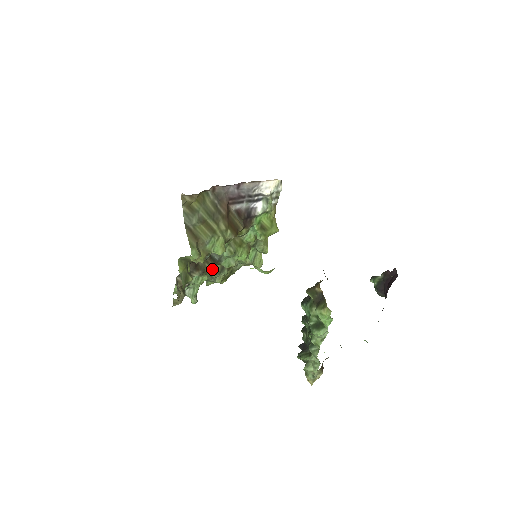
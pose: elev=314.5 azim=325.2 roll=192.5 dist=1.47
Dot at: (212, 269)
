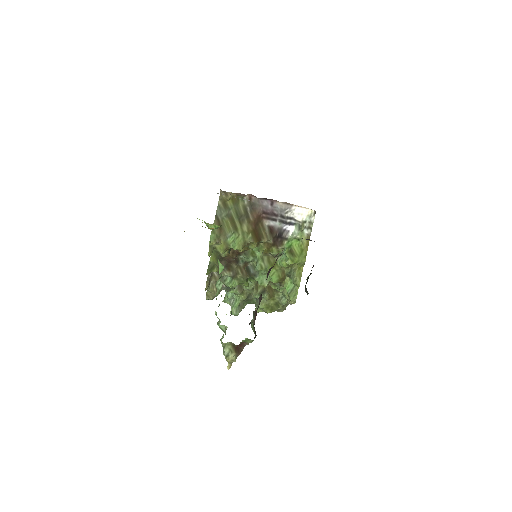
Dot at: (244, 278)
